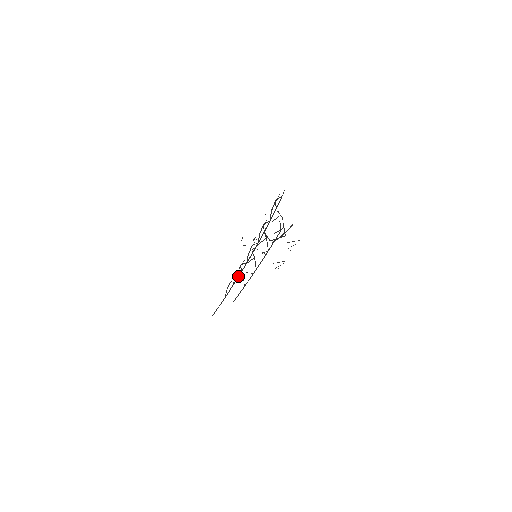
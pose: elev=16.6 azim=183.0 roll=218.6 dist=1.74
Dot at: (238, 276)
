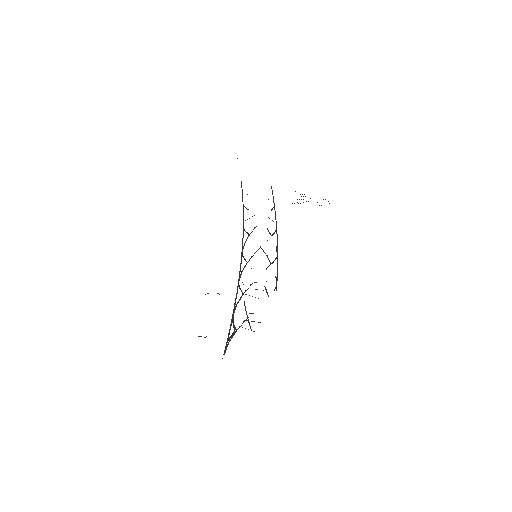
Dot at: (243, 234)
